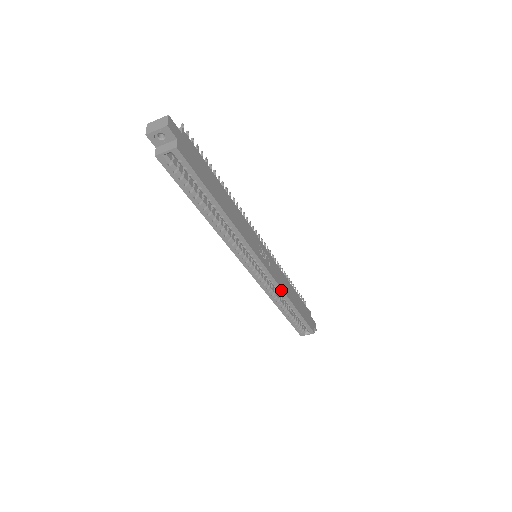
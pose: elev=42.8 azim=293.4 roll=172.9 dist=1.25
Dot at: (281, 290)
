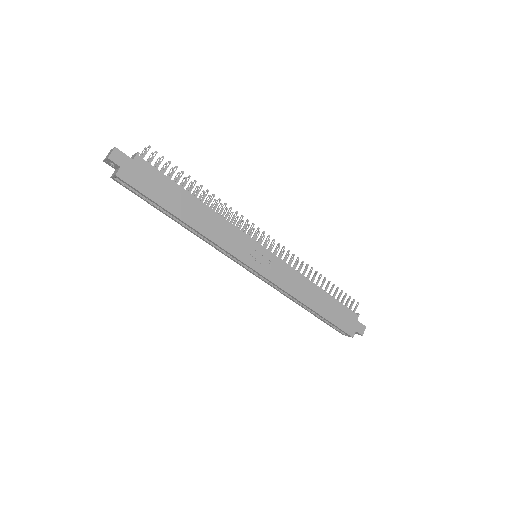
Dot at: (285, 291)
